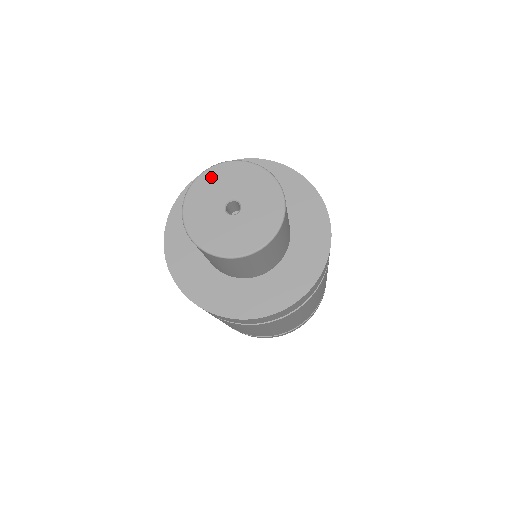
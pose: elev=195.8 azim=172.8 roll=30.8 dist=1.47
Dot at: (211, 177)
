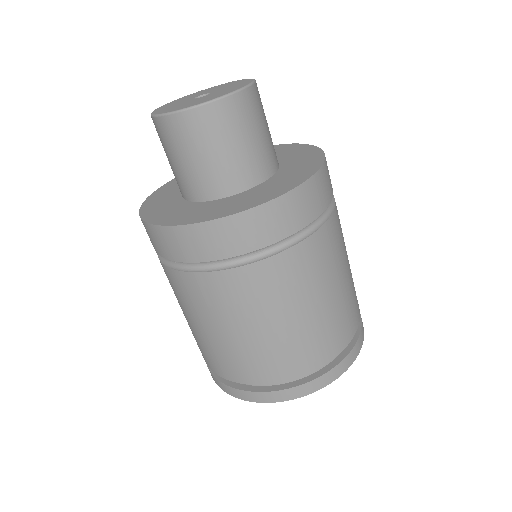
Dot at: (172, 102)
